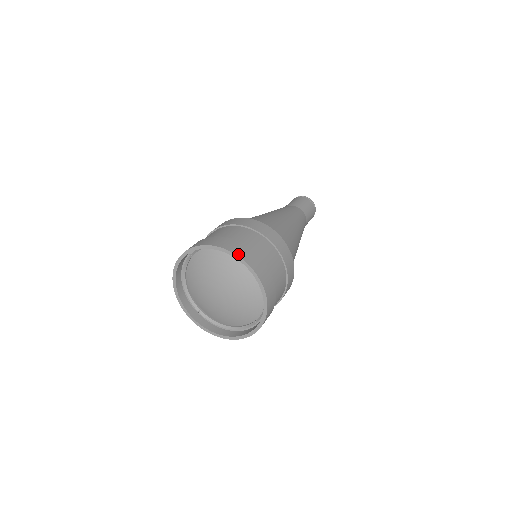
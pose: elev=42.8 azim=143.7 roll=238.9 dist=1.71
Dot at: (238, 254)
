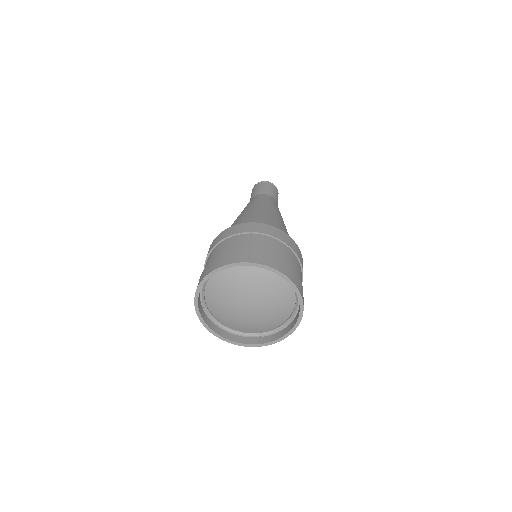
Dot at: (298, 287)
